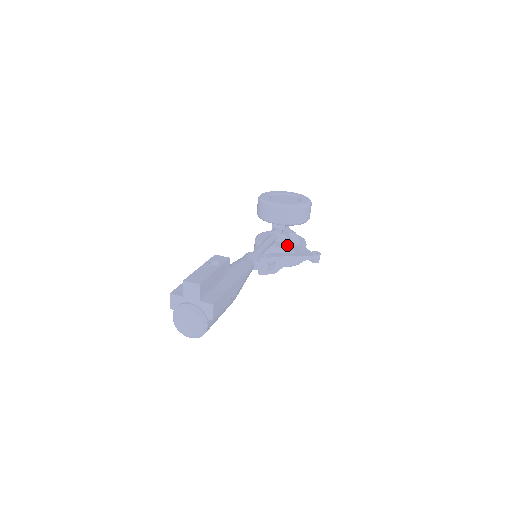
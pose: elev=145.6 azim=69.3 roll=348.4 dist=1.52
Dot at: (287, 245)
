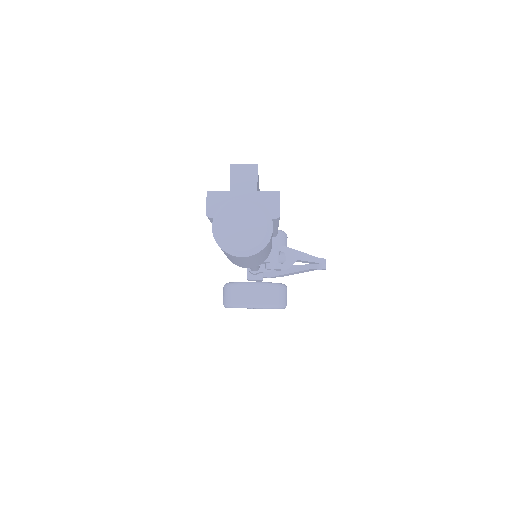
Dot at: (274, 272)
